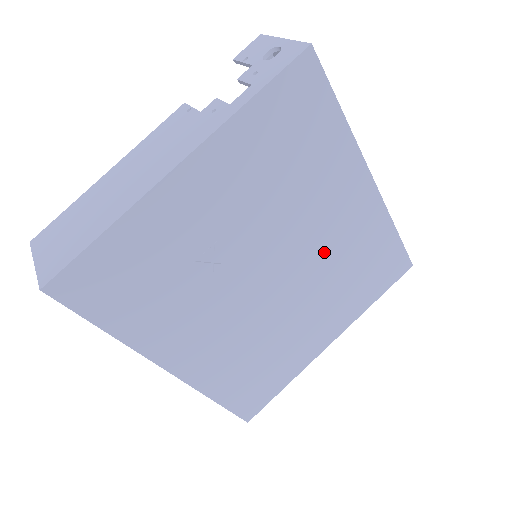
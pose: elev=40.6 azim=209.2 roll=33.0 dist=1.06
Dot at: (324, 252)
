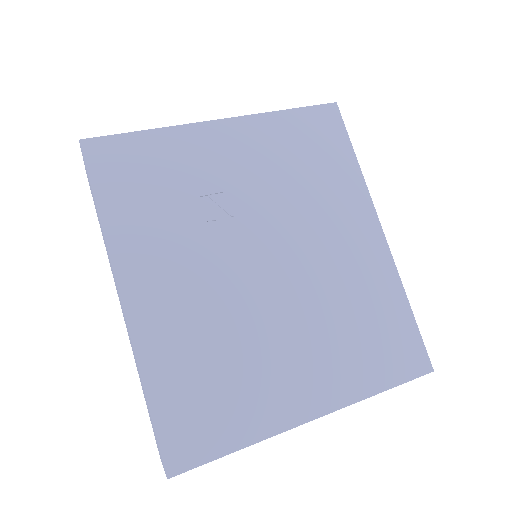
Dot at: (324, 273)
